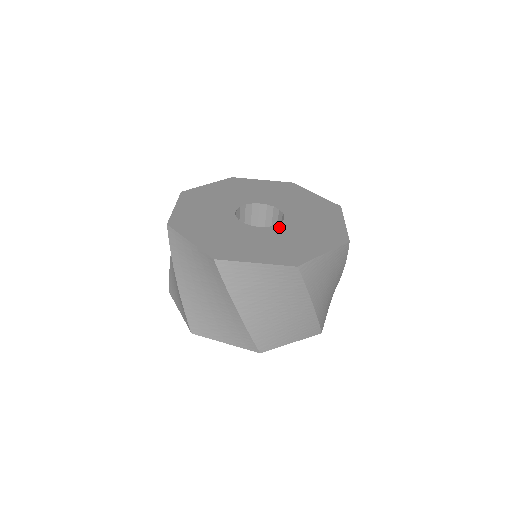
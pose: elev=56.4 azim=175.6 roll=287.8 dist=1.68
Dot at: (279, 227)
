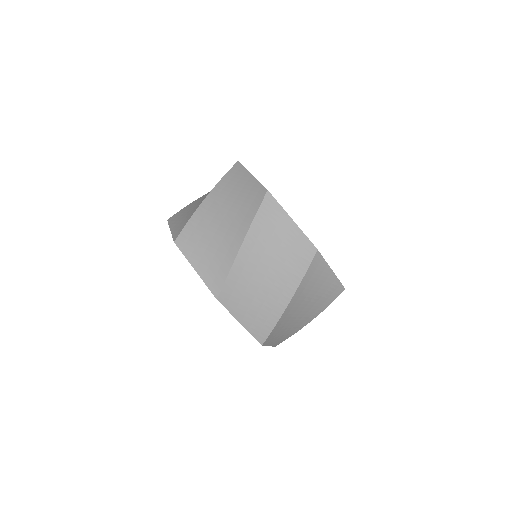
Dot at: occluded
